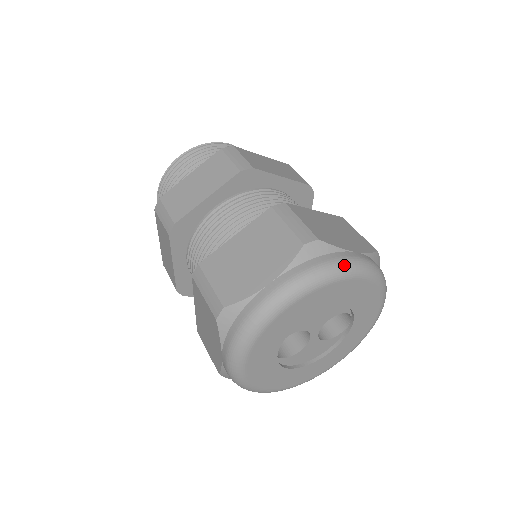
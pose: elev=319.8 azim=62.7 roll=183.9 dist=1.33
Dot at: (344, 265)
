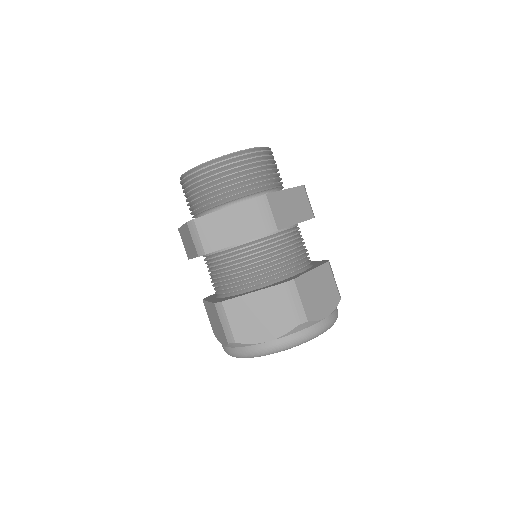
Dot at: (317, 334)
